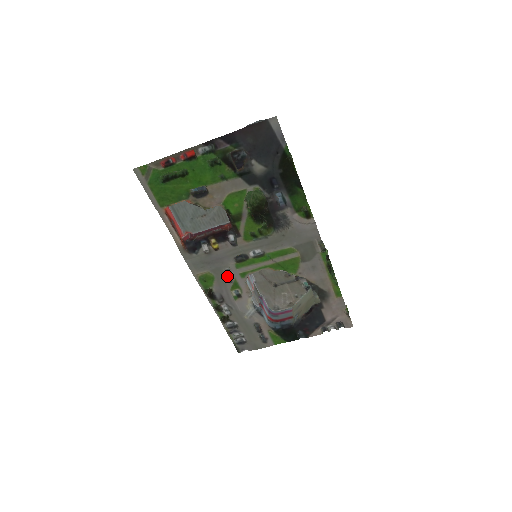
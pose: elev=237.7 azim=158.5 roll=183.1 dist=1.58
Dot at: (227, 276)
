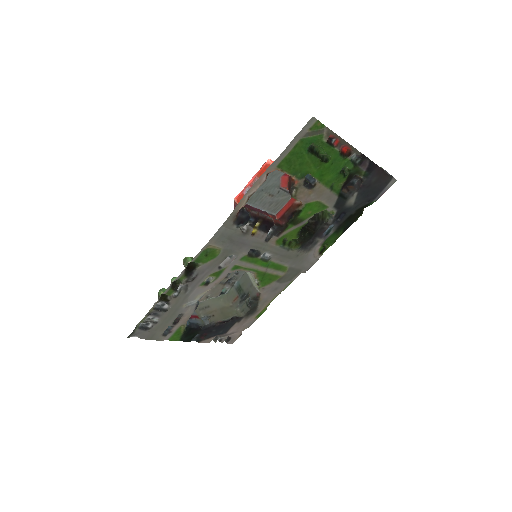
Dot at: (224, 261)
